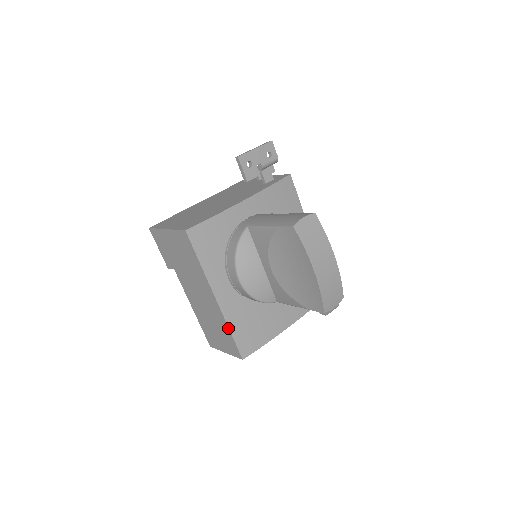
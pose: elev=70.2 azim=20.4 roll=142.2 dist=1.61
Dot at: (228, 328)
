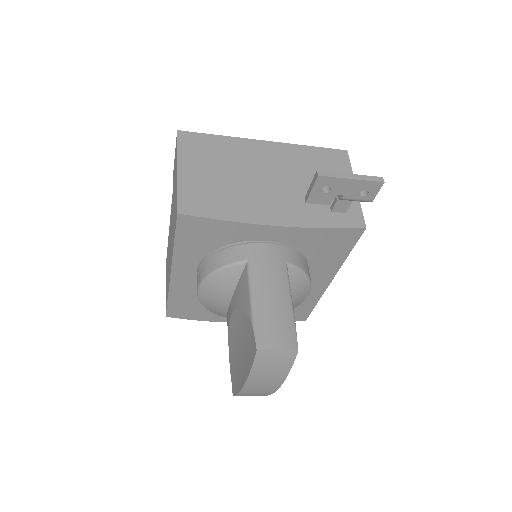
Dot at: (168, 294)
